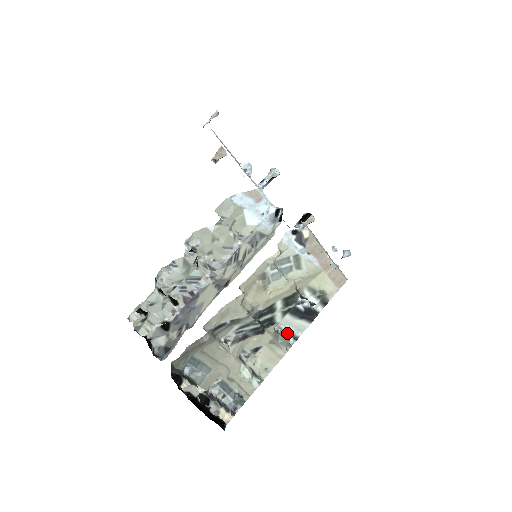
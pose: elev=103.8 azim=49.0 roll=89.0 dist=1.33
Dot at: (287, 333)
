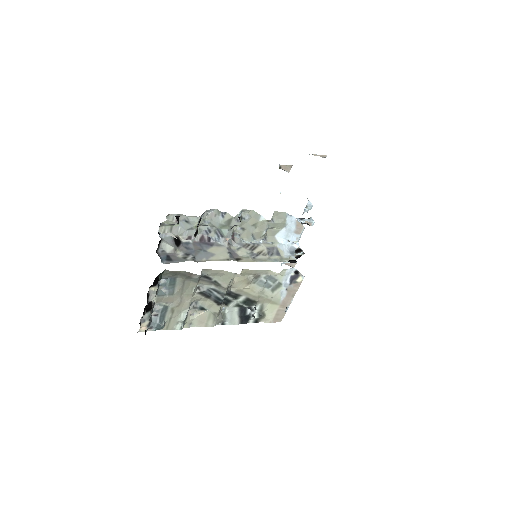
Dot at: (224, 317)
